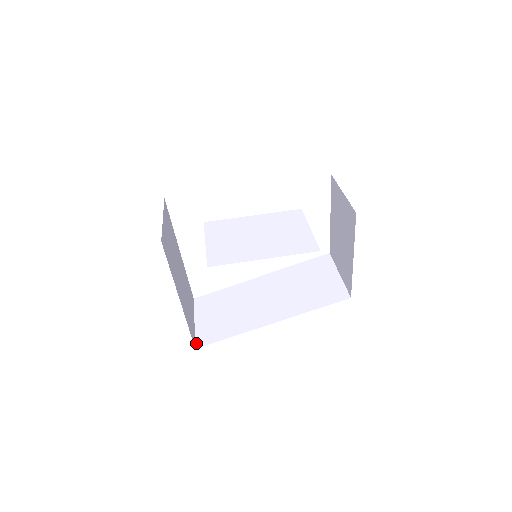
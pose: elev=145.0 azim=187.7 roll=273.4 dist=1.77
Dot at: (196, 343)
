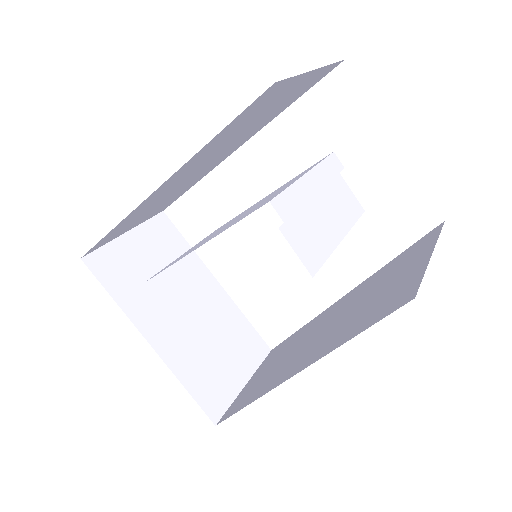
Dot at: (222, 417)
